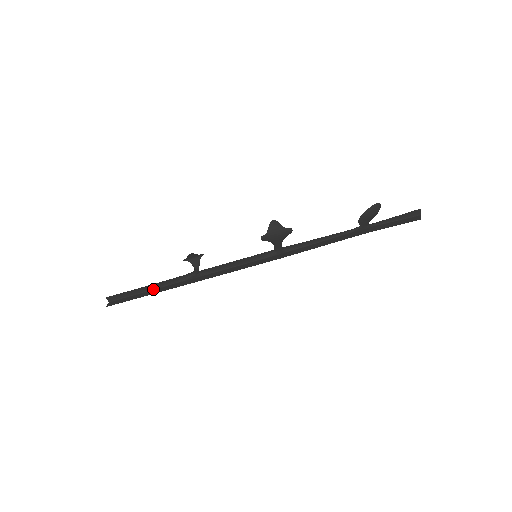
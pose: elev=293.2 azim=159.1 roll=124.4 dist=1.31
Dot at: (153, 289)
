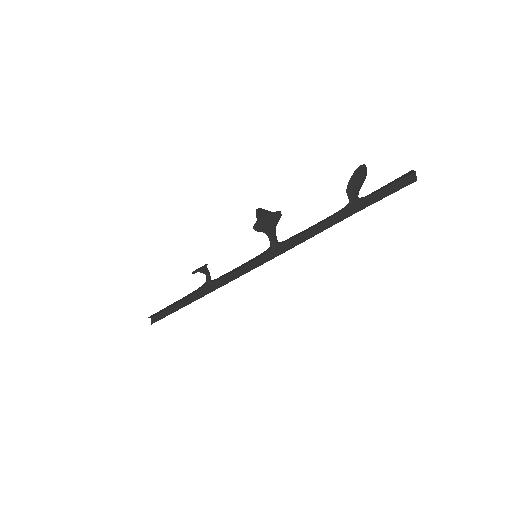
Dot at: (180, 302)
